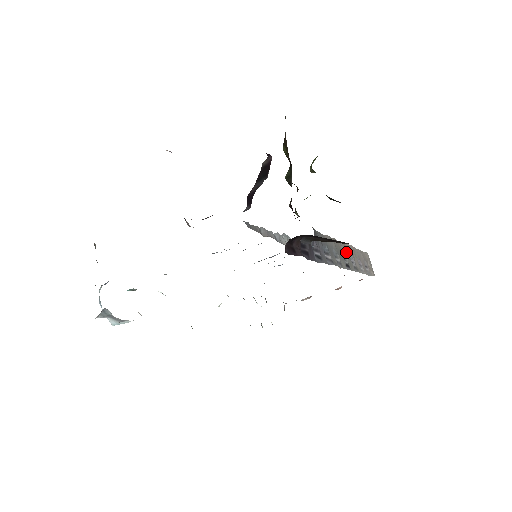
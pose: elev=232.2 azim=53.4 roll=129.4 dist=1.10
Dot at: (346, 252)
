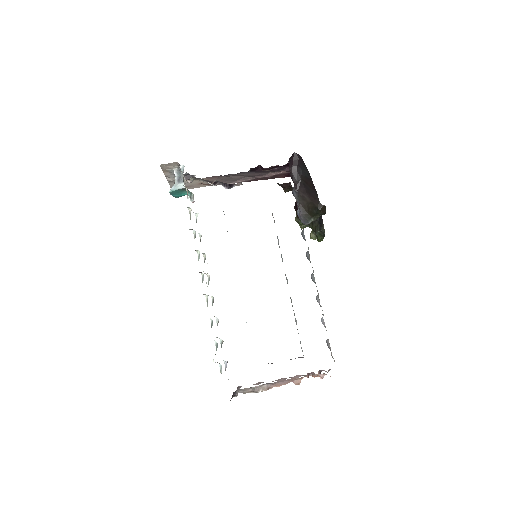
Dot at: (316, 286)
